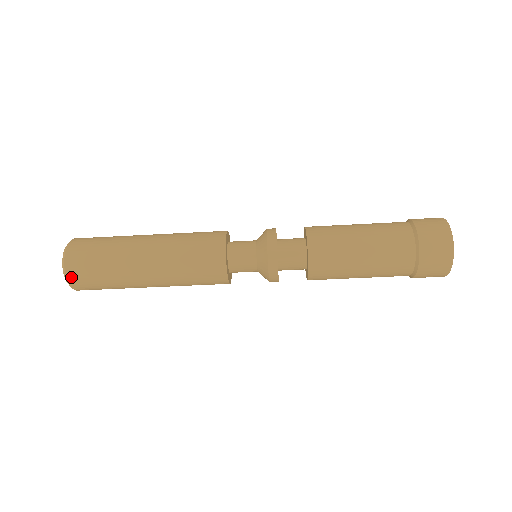
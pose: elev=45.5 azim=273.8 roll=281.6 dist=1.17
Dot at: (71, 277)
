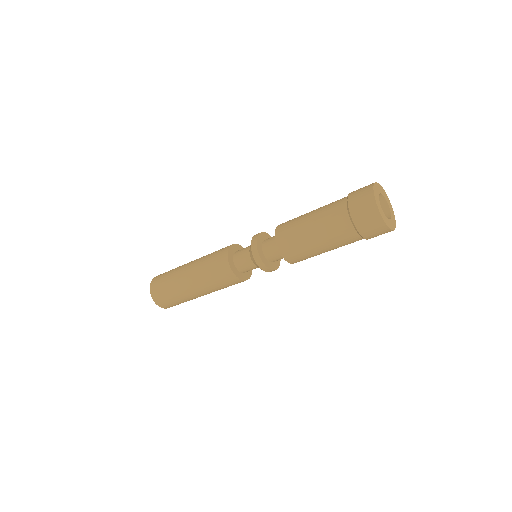
Dot at: occluded
